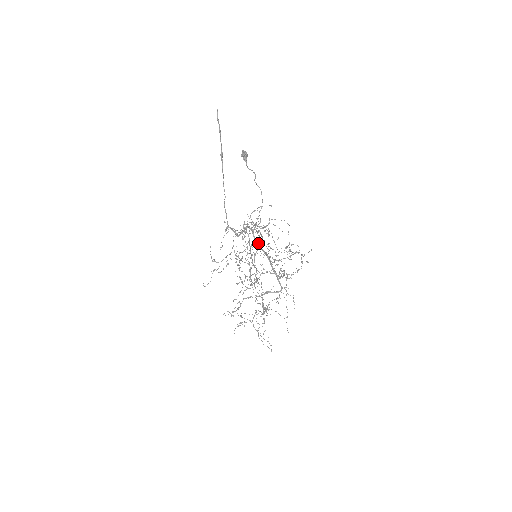
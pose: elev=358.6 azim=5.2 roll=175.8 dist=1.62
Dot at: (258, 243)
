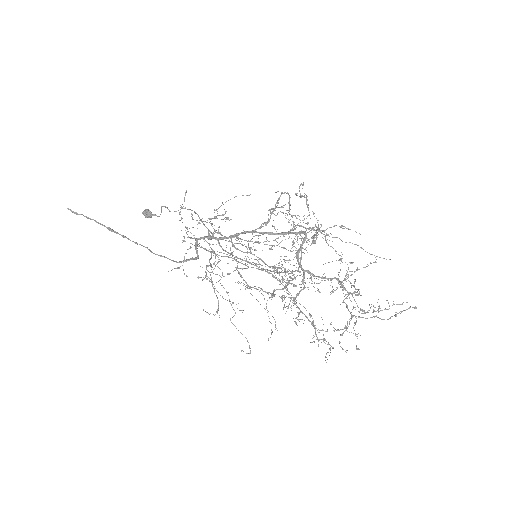
Dot at: occluded
